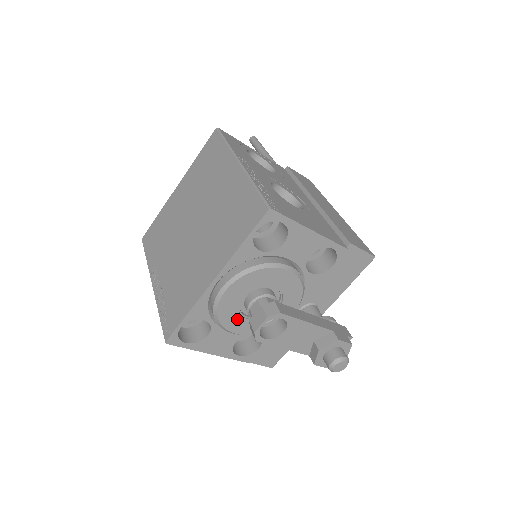
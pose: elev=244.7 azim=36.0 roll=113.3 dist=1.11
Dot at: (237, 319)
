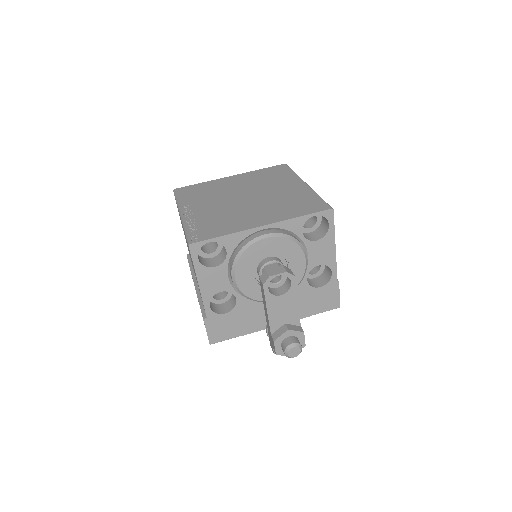
Dot at: (248, 268)
